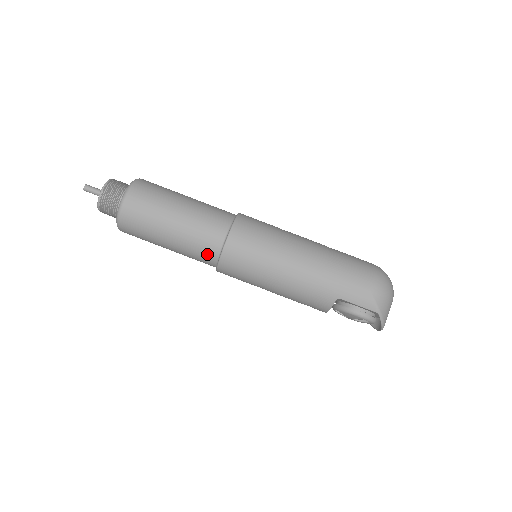
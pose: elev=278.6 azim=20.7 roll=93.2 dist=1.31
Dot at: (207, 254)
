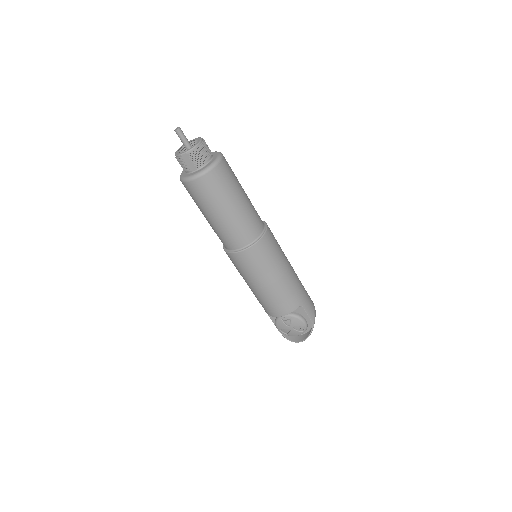
Dot at: (249, 234)
